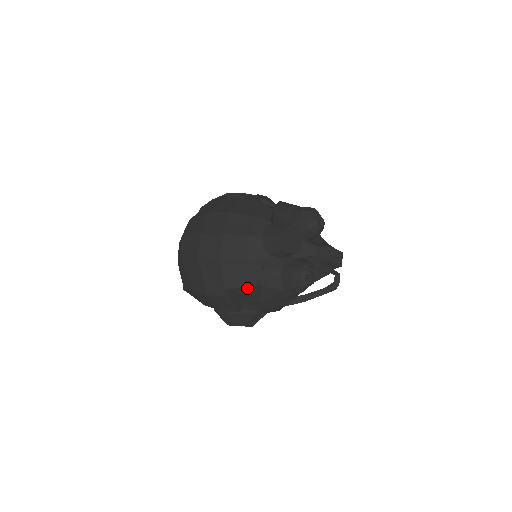
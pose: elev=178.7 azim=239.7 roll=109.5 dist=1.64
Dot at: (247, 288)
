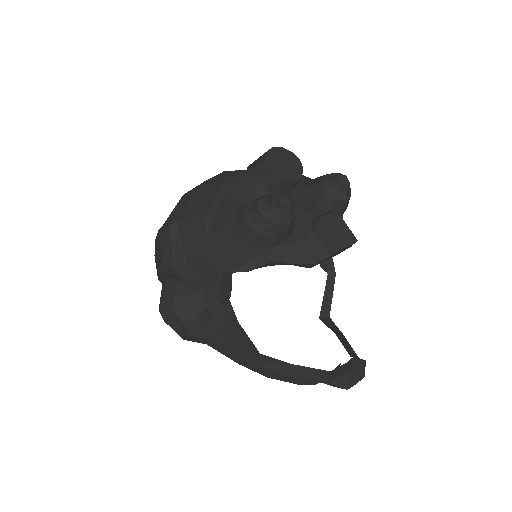
Dot at: (200, 223)
